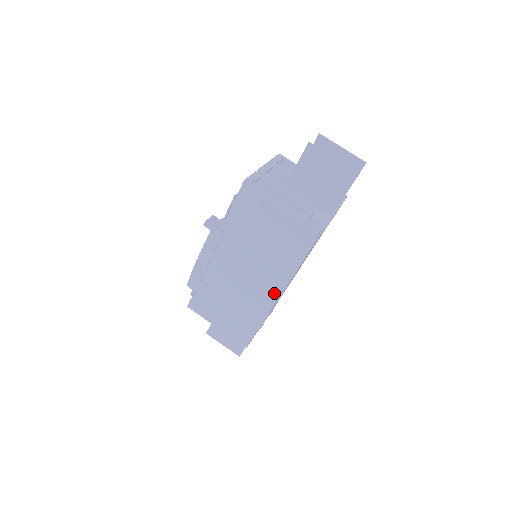
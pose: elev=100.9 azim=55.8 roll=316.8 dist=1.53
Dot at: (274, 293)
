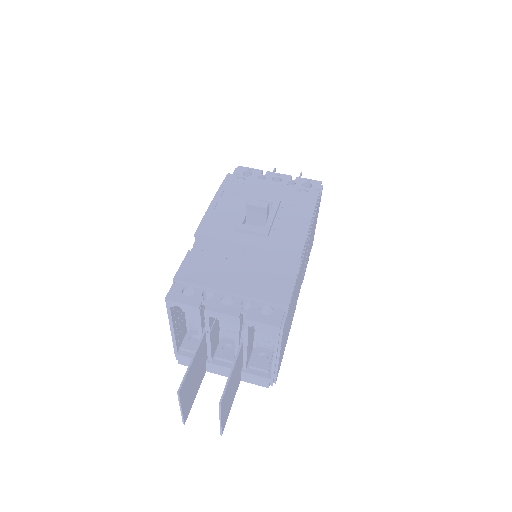
Dot at: occluded
